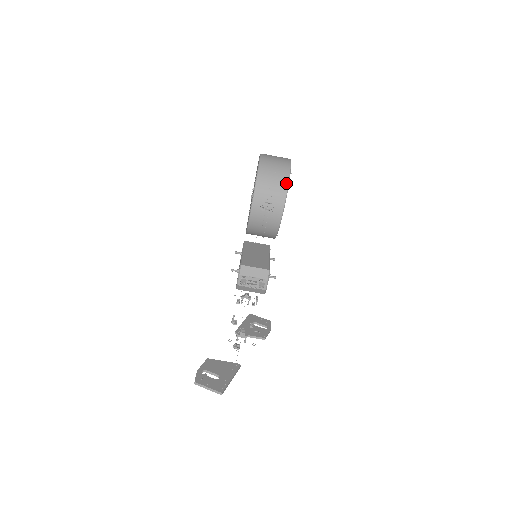
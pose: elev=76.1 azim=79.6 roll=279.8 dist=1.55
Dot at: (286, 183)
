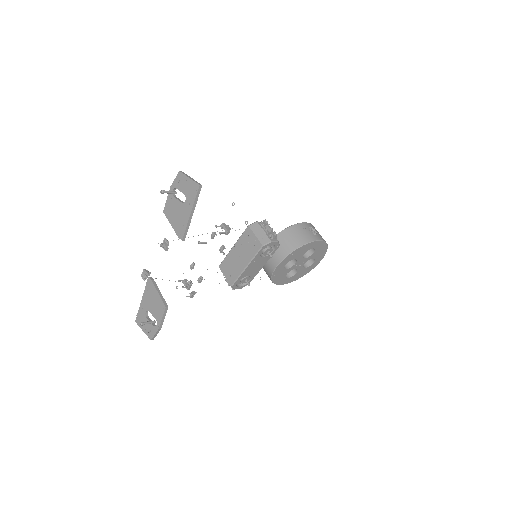
Dot at: (327, 244)
